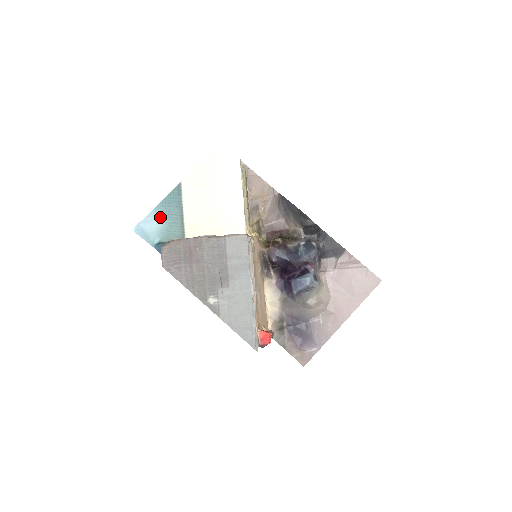
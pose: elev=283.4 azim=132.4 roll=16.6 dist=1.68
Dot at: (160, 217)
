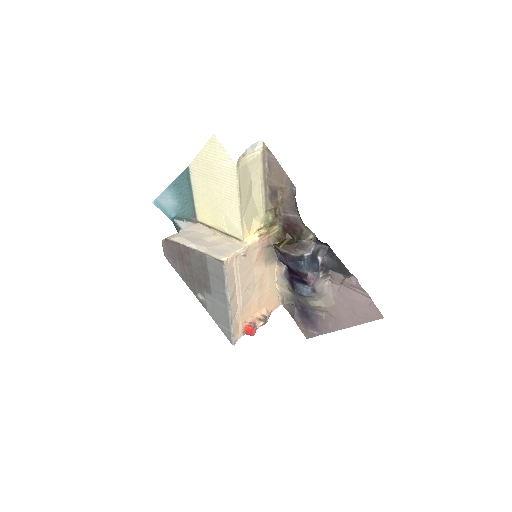
Dot at: (174, 195)
